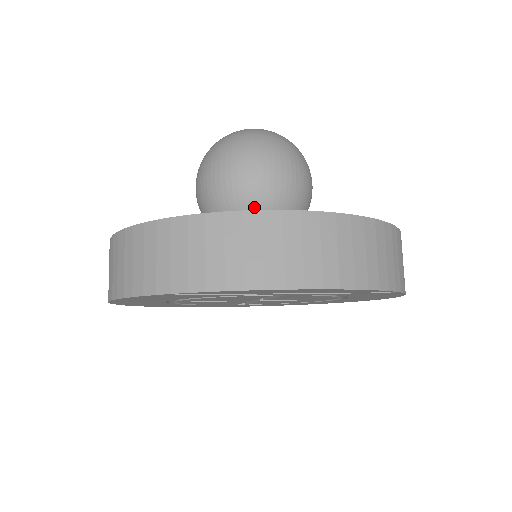
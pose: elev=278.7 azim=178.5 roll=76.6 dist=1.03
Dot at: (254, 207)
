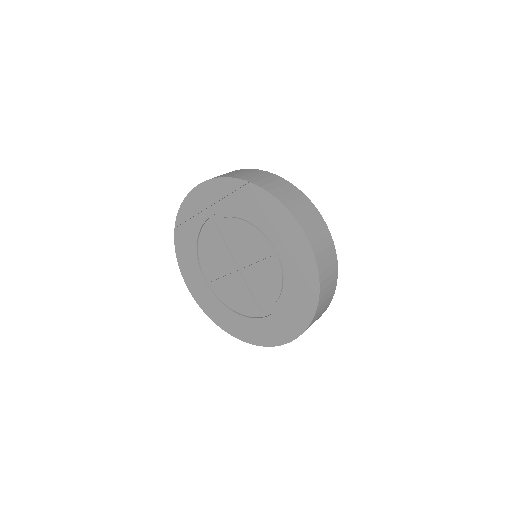
Dot at: occluded
